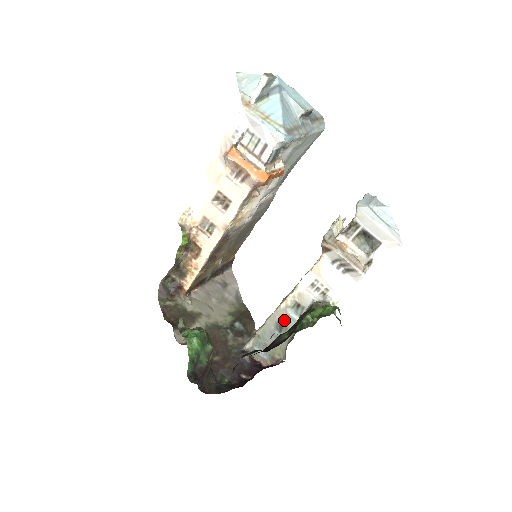
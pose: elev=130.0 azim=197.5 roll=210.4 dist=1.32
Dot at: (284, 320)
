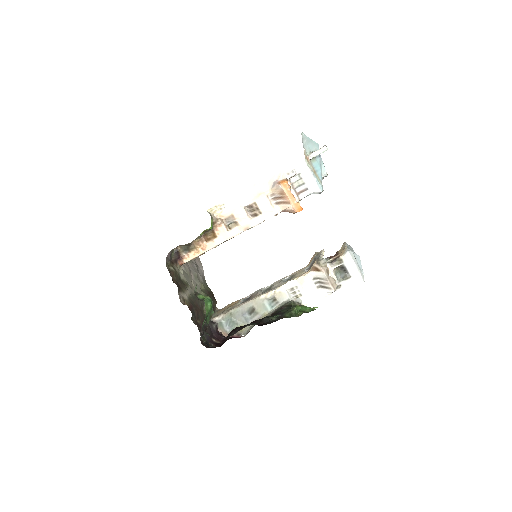
Dot at: (258, 307)
